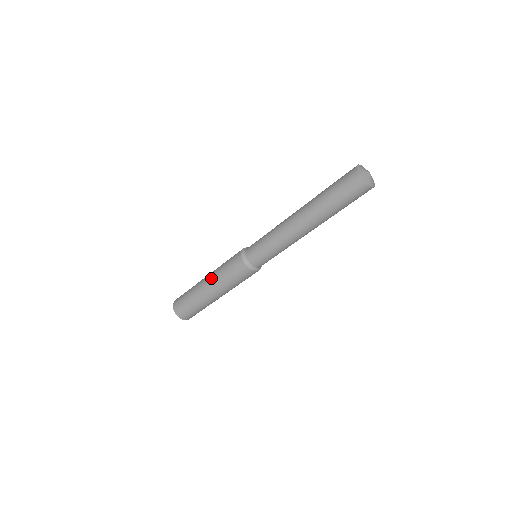
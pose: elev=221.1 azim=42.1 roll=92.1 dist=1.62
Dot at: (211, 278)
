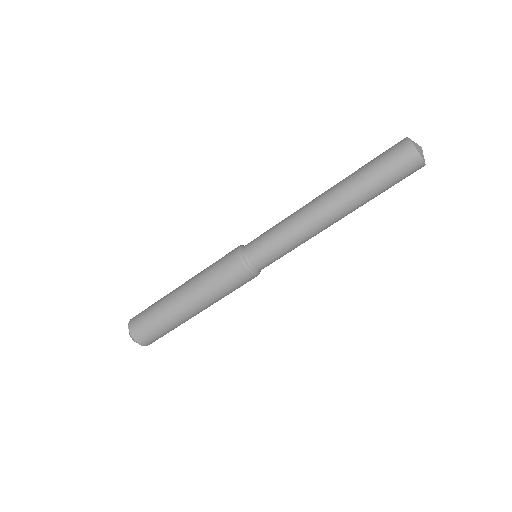
Dot at: occluded
